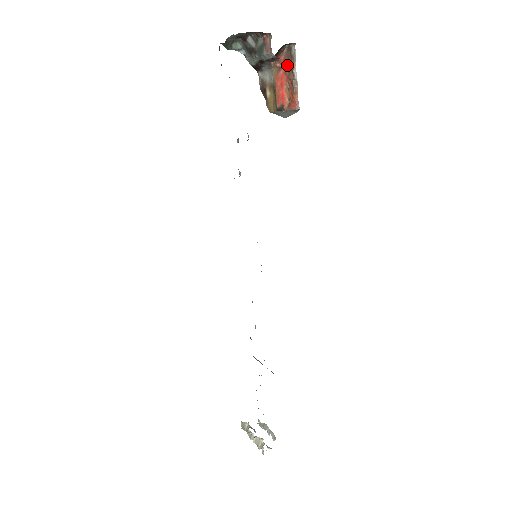
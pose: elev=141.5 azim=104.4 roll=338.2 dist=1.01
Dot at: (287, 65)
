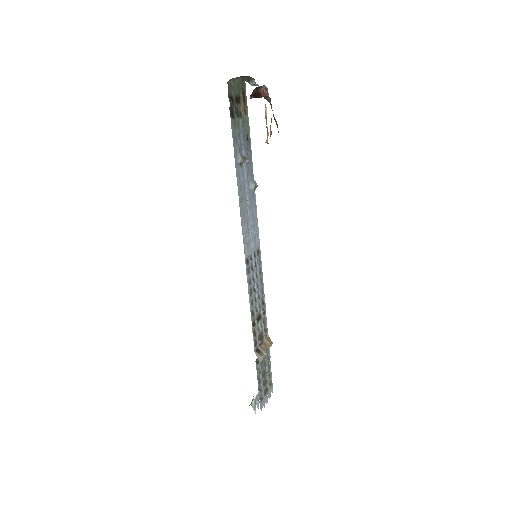
Dot at: occluded
